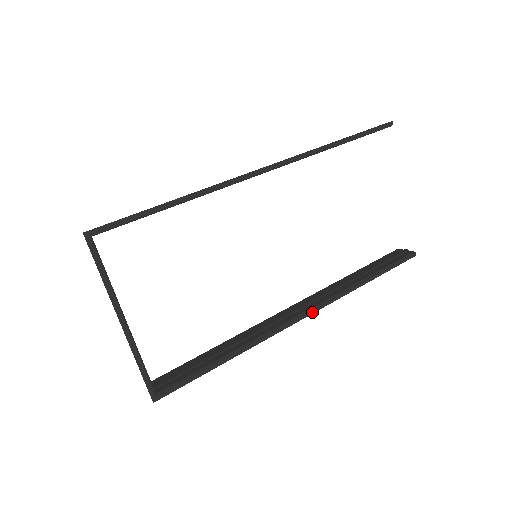
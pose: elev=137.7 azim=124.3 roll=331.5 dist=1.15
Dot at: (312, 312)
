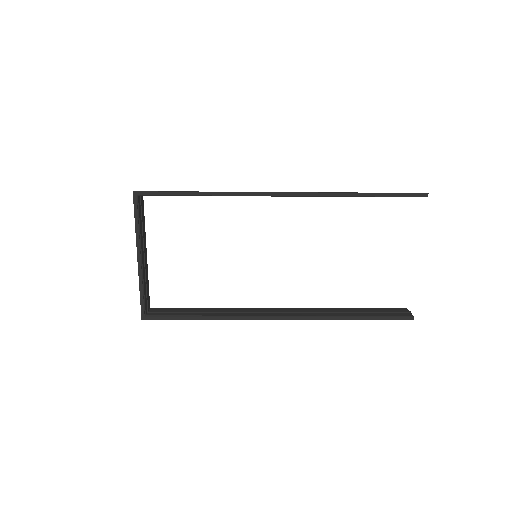
Dot at: (286, 319)
